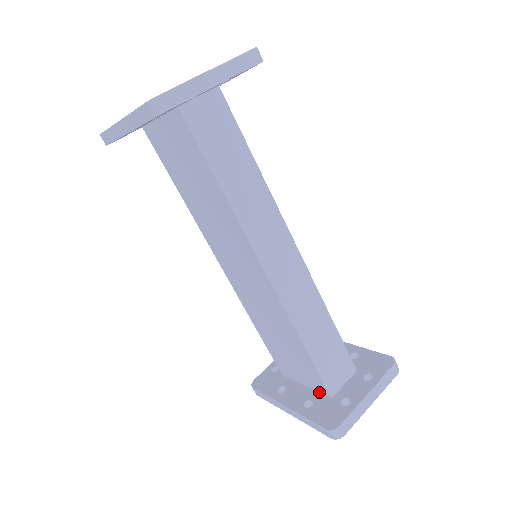
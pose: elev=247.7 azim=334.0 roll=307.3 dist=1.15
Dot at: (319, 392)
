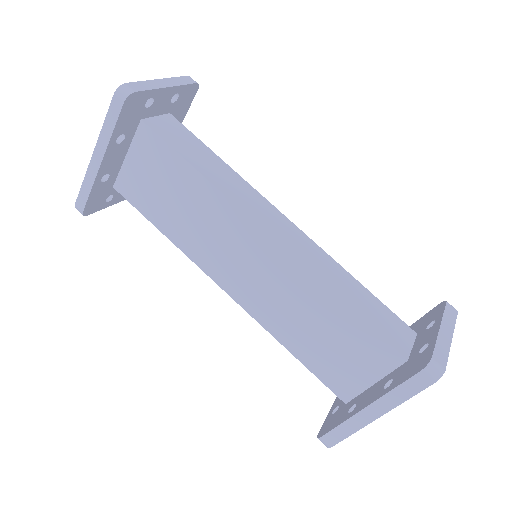
Dot at: (392, 371)
